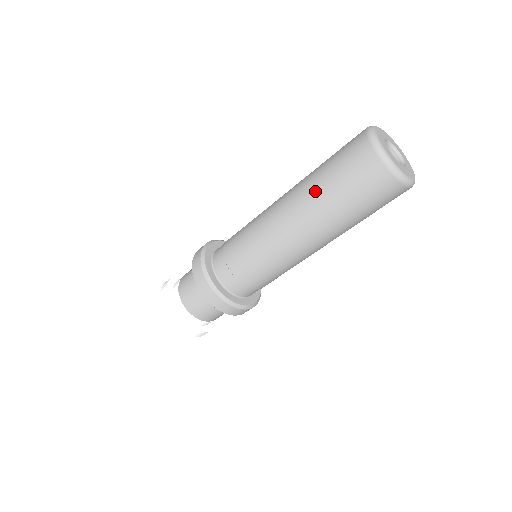
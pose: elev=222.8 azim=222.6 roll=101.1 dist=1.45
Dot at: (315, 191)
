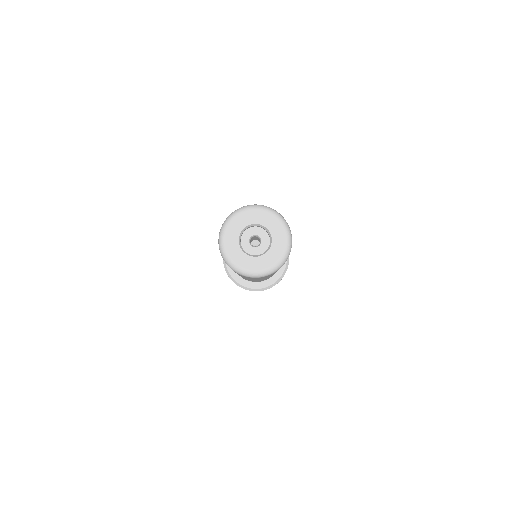
Dot at: occluded
